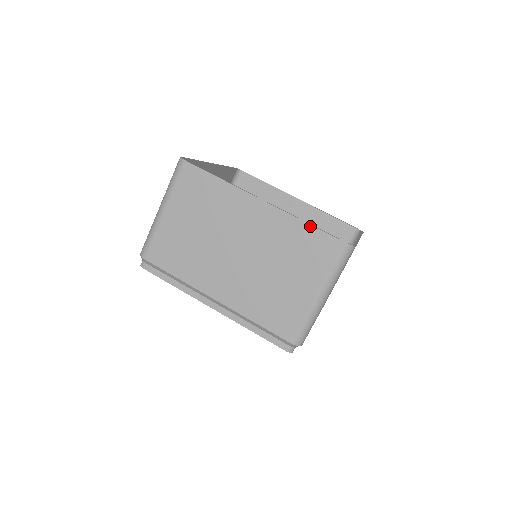
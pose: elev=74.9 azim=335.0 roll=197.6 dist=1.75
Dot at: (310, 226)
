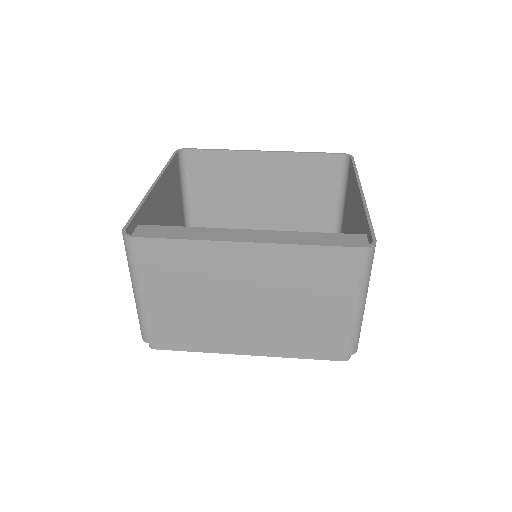
Dot at: (316, 247)
